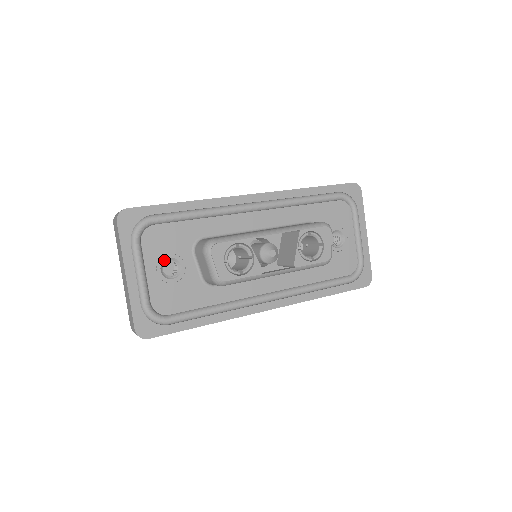
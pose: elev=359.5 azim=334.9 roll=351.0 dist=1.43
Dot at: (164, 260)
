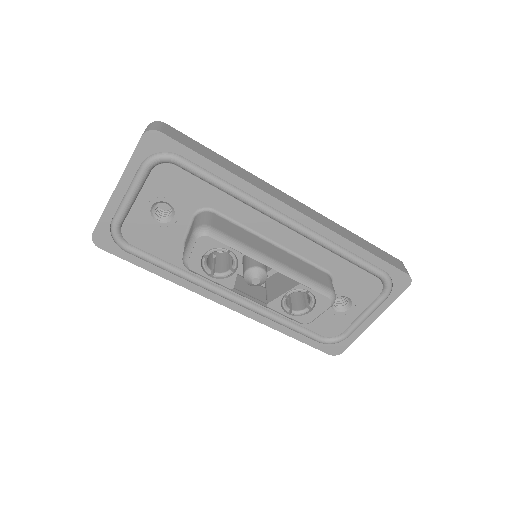
Dot at: (162, 201)
